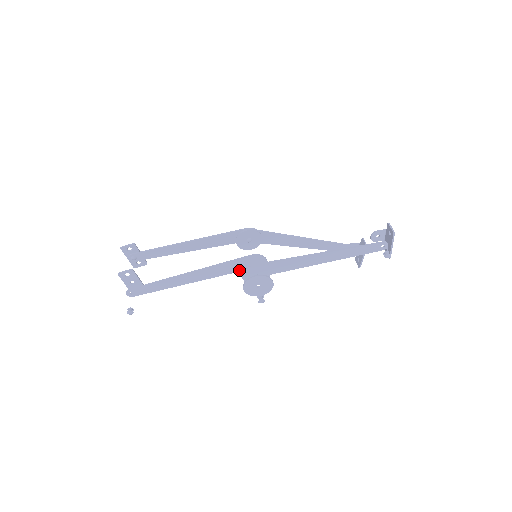
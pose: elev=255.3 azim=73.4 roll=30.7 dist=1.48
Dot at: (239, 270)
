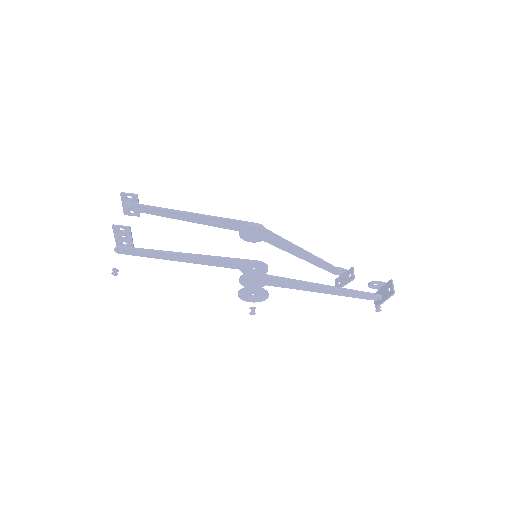
Dot at: (237, 268)
